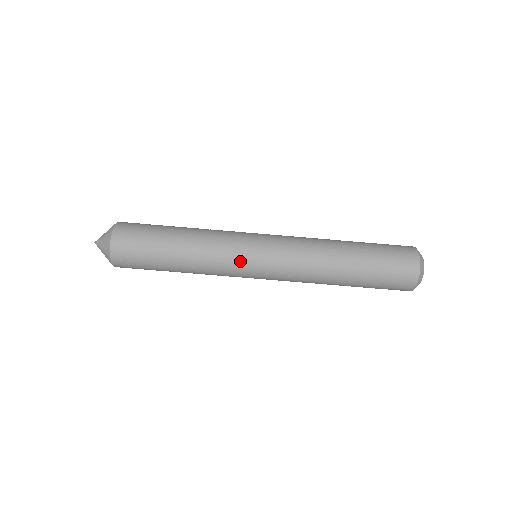
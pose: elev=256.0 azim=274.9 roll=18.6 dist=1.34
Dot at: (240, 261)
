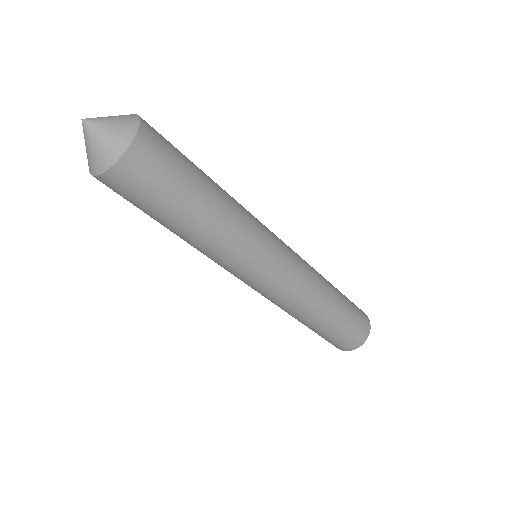
Dot at: (264, 250)
